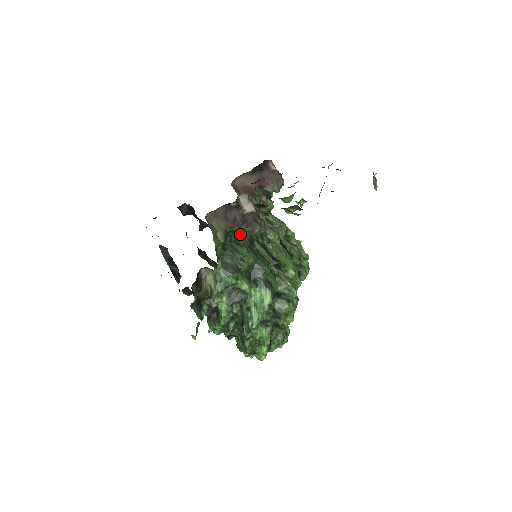
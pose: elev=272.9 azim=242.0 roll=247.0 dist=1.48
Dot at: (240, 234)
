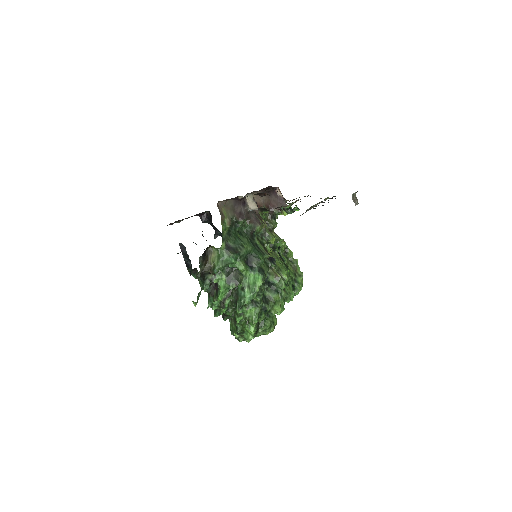
Dot at: (244, 228)
